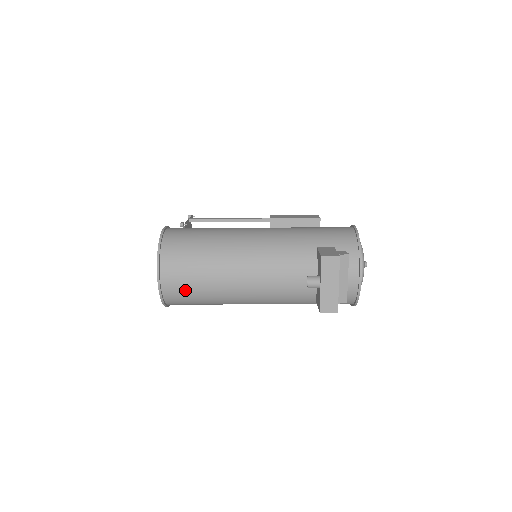
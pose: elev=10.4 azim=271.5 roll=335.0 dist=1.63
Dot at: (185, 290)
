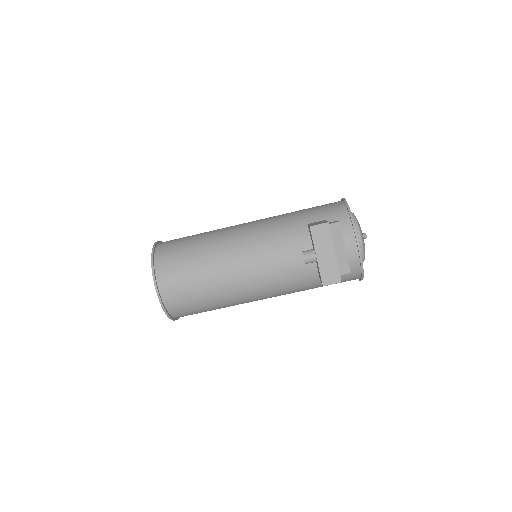
Dot at: (185, 296)
